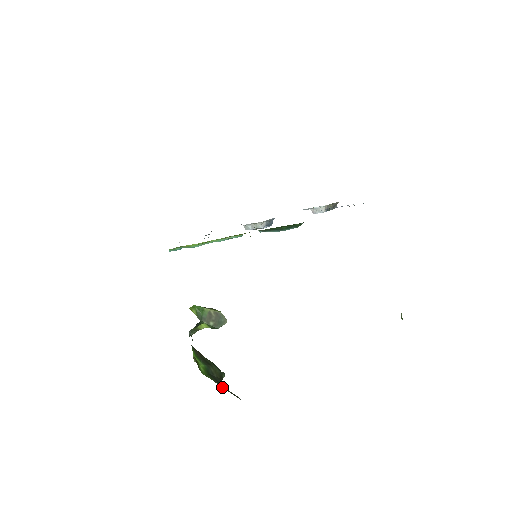
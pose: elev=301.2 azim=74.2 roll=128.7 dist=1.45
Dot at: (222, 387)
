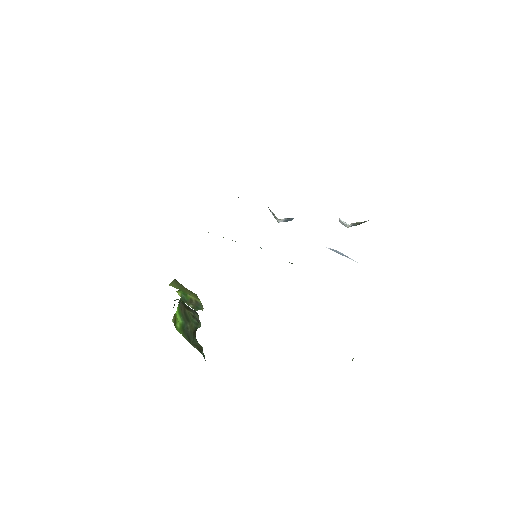
Dot at: (190, 342)
